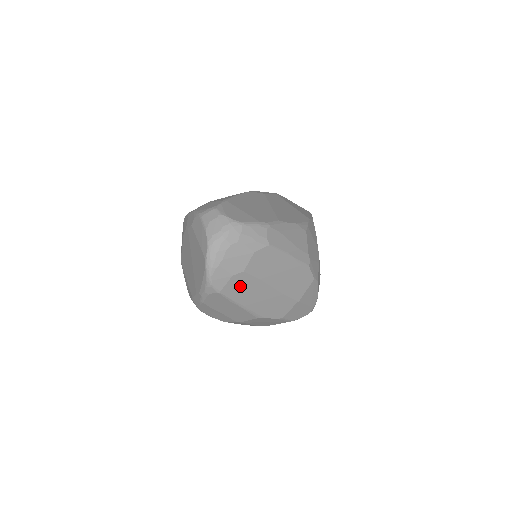
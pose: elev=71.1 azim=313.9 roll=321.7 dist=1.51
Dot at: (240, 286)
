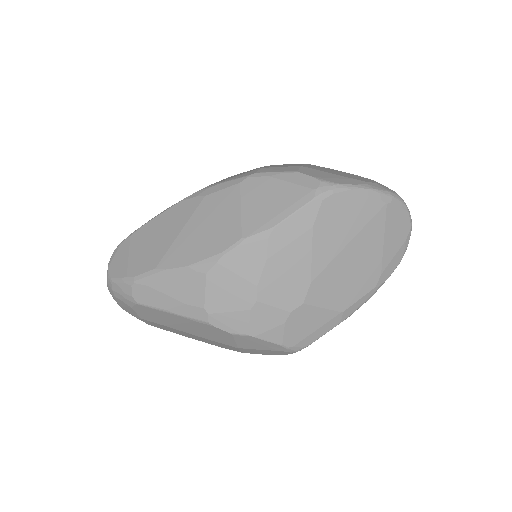
Dot at: (157, 325)
